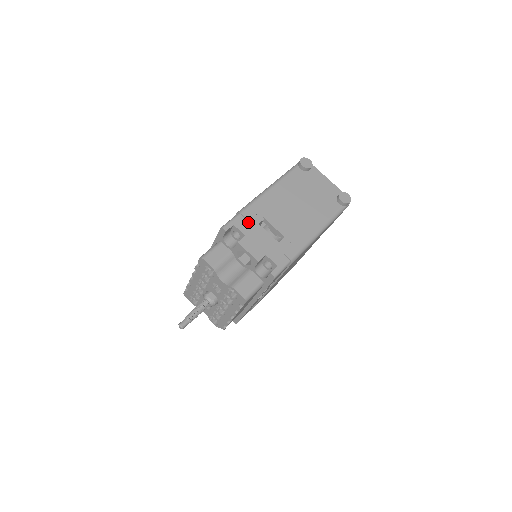
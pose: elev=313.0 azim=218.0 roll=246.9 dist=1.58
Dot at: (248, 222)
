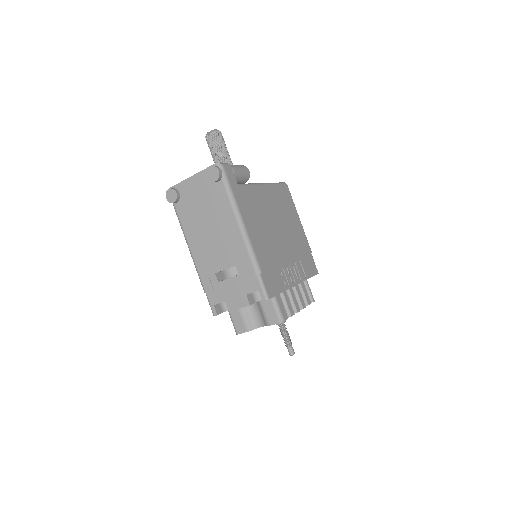
Dot at: (214, 291)
